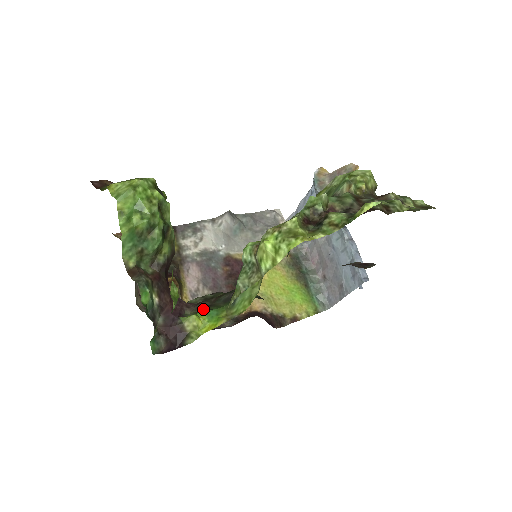
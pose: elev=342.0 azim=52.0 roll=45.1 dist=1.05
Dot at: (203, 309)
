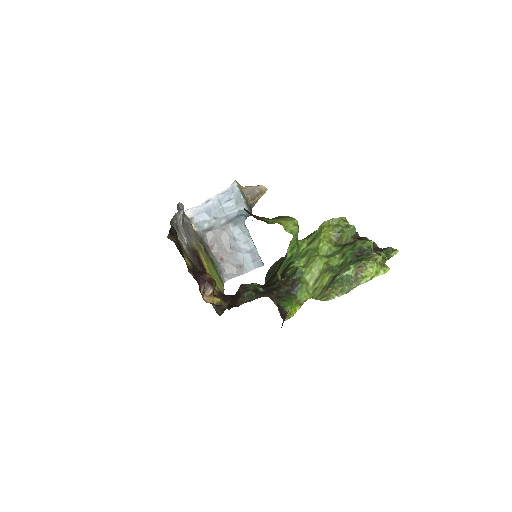
Dot at: (281, 300)
